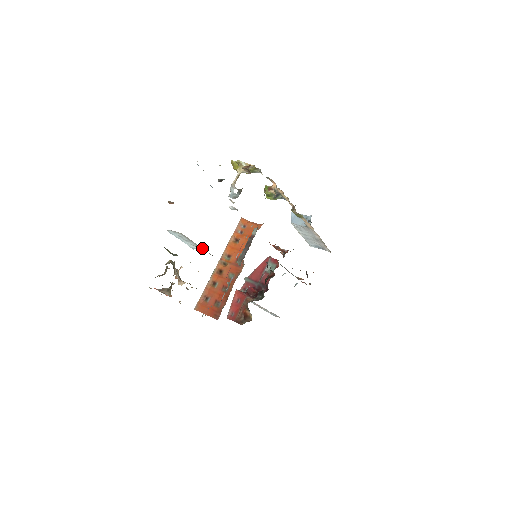
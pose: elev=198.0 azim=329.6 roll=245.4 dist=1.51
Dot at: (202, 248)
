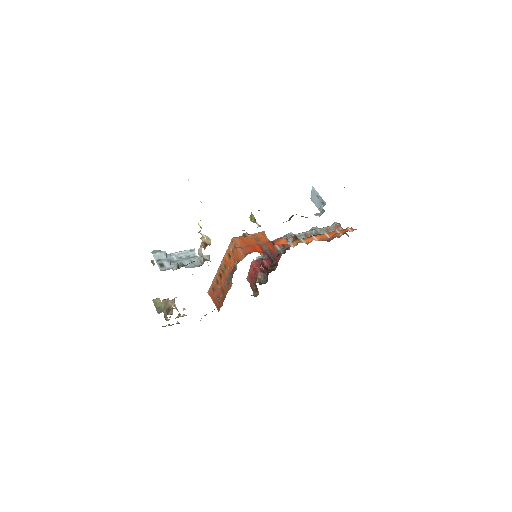
Dot at: occluded
